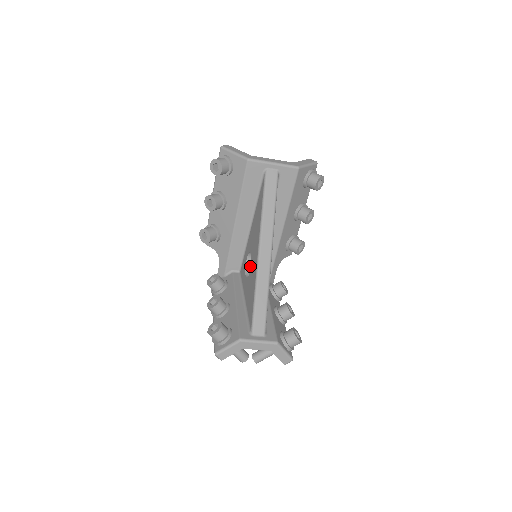
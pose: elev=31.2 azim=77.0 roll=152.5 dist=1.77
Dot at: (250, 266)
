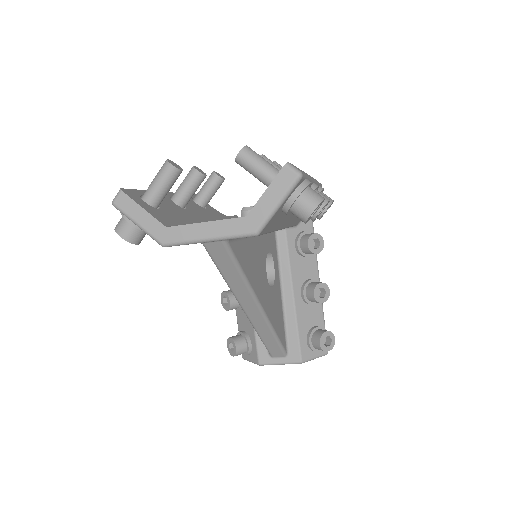
Dot at: occluded
